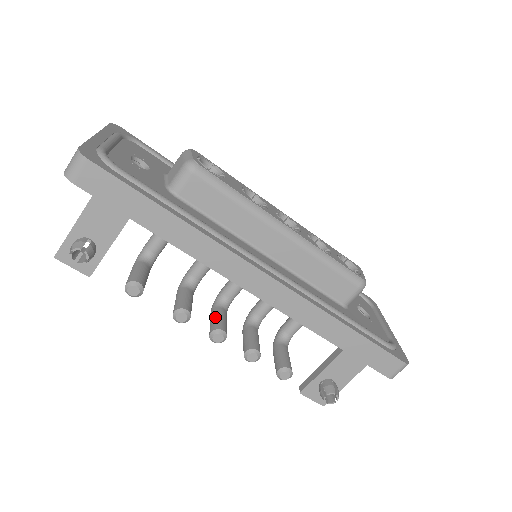
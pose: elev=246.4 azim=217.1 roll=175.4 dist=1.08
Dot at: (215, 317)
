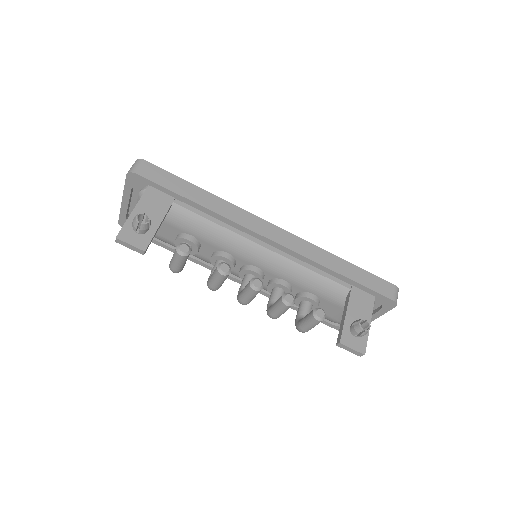
Dot at: occluded
